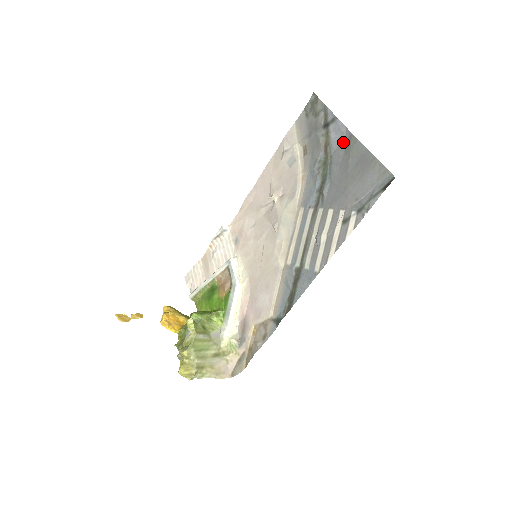
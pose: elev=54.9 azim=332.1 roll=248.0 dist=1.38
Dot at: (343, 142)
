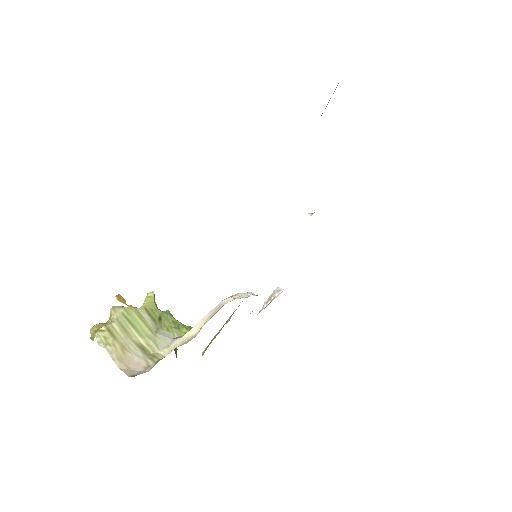
Dot at: occluded
